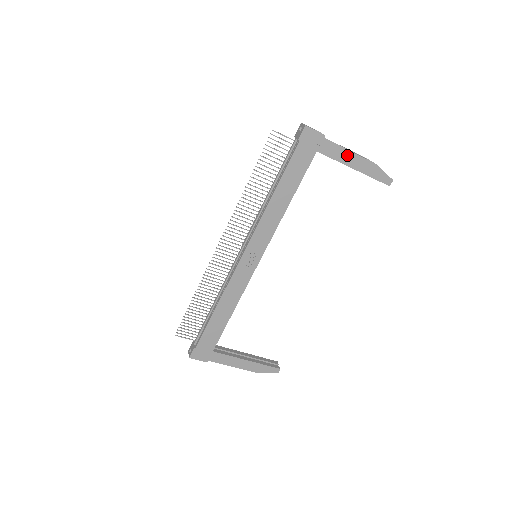
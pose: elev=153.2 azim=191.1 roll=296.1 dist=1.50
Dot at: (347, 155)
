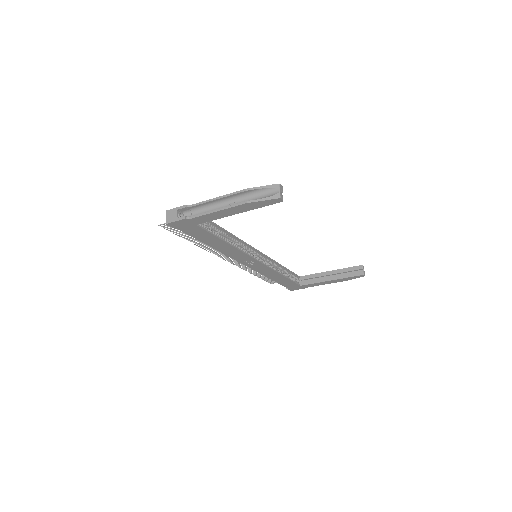
Dot at: (218, 214)
